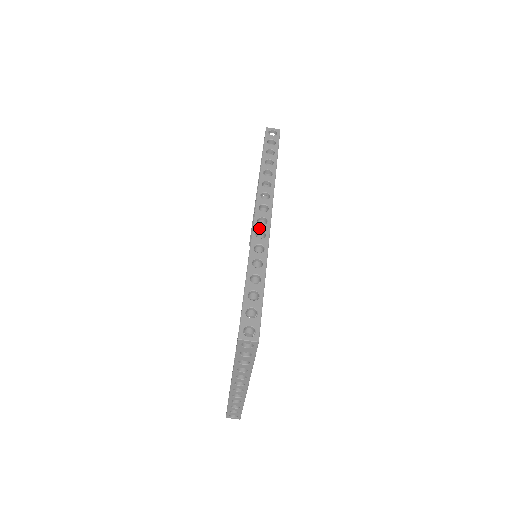
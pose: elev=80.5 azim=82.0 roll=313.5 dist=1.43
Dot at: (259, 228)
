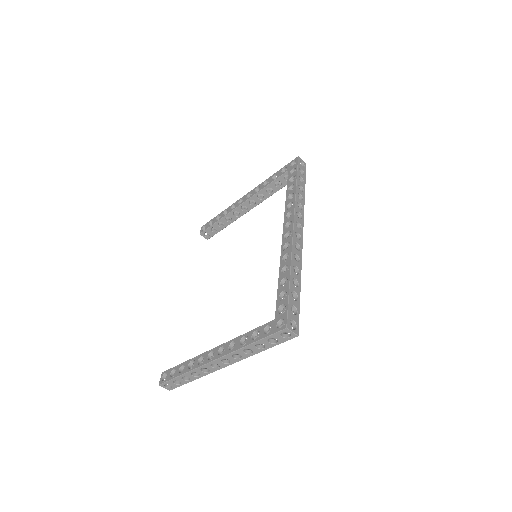
Dot at: (297, 241)
